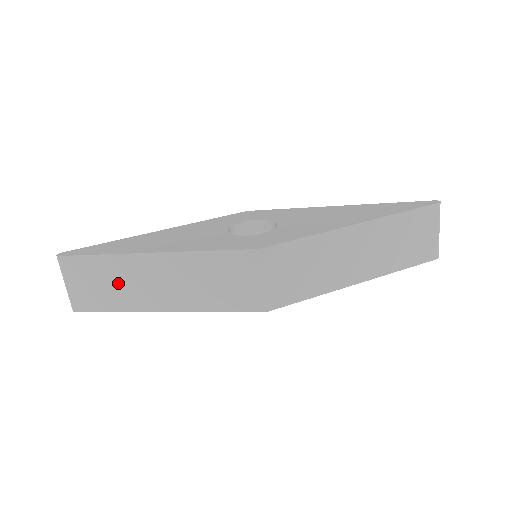
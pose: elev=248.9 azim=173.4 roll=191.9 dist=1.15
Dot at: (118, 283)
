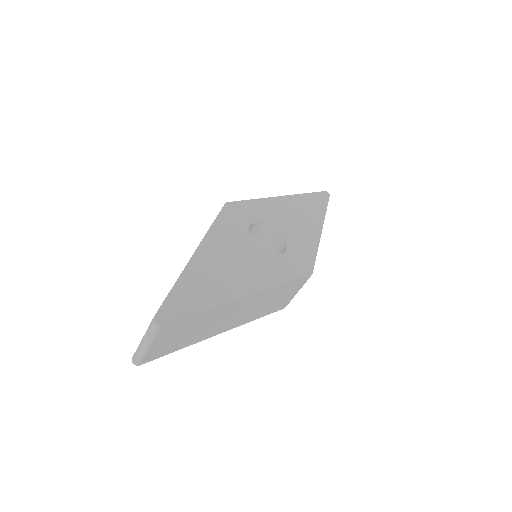
Dot at: (203, 326)
